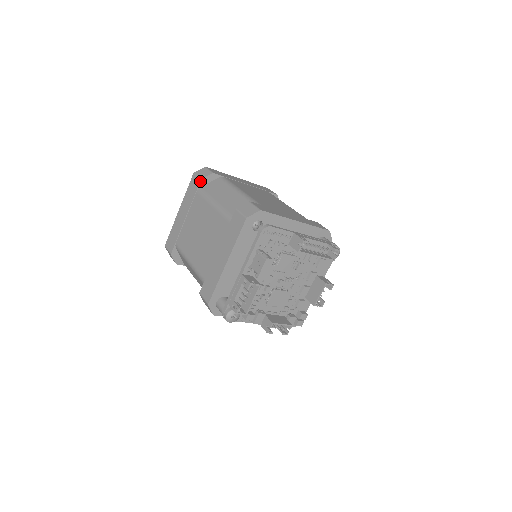
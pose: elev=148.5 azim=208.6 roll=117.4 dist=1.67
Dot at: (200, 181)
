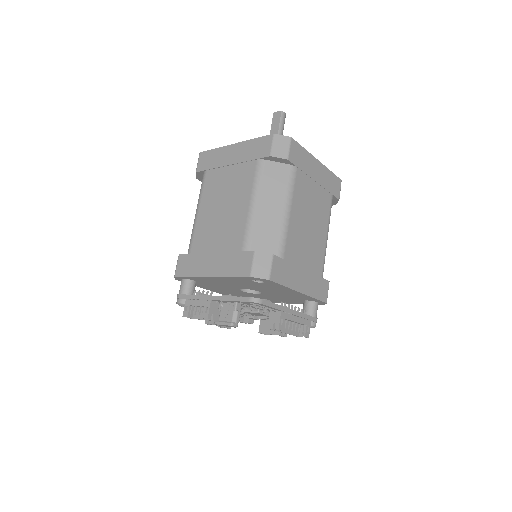
Dot at: (268, 156)
